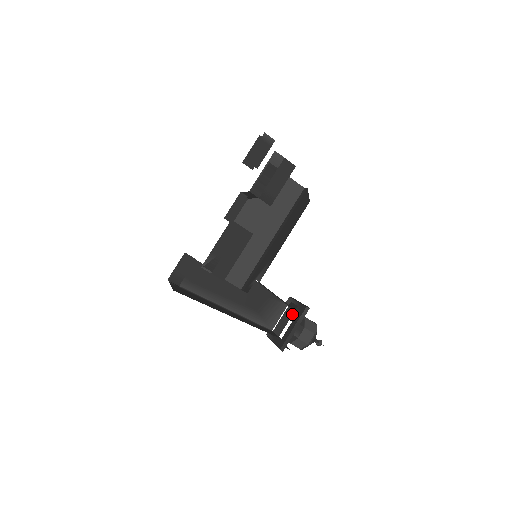
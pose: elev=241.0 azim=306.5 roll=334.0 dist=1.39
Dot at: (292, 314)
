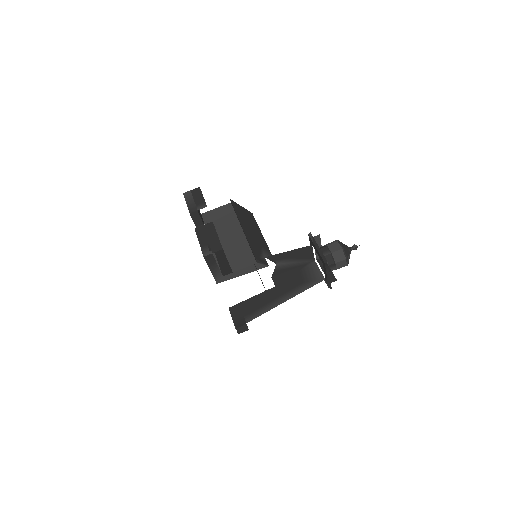
Dot at: occluded
